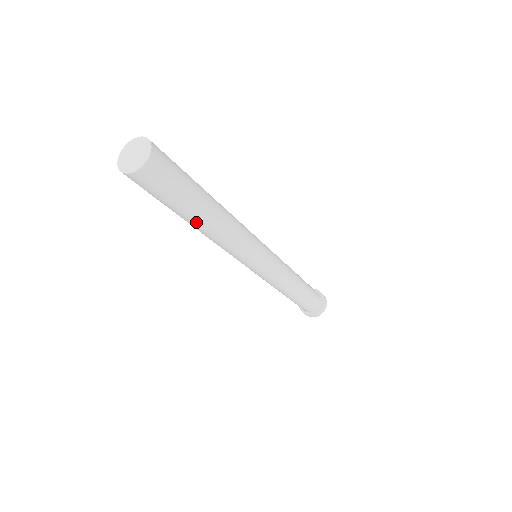
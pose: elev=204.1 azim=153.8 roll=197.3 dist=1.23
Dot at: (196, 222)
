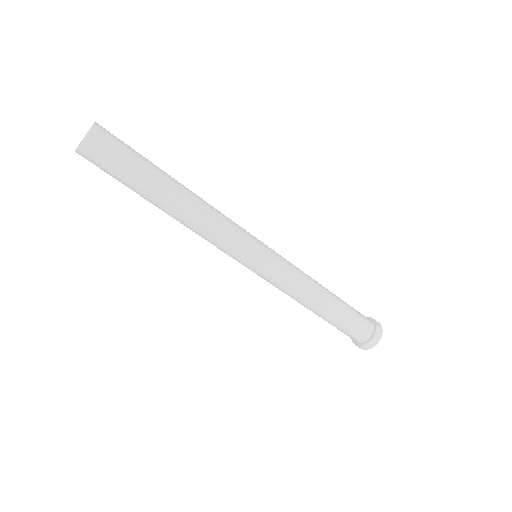
Dot at: (158, 203)
